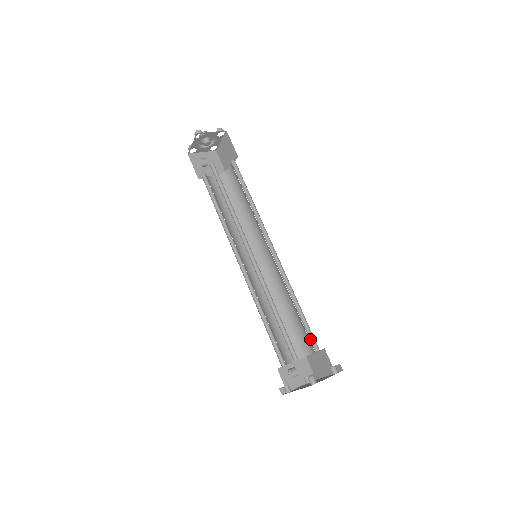
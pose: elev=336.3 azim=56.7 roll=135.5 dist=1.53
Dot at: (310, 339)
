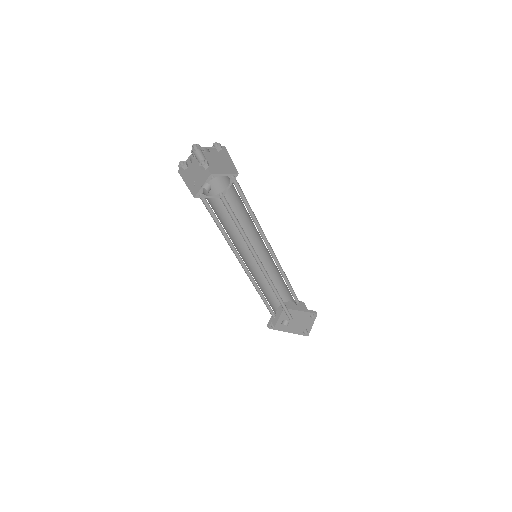
Dot at: occluded
